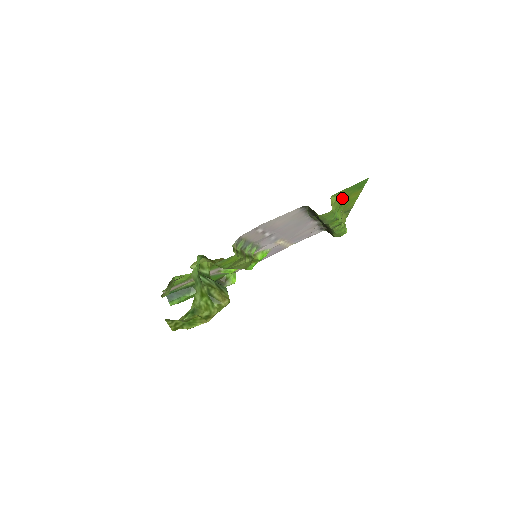
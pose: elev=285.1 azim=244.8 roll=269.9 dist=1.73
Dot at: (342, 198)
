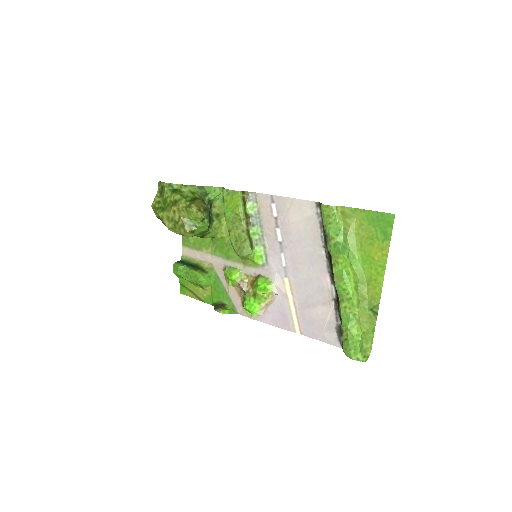
Dot at: (362, 239)
